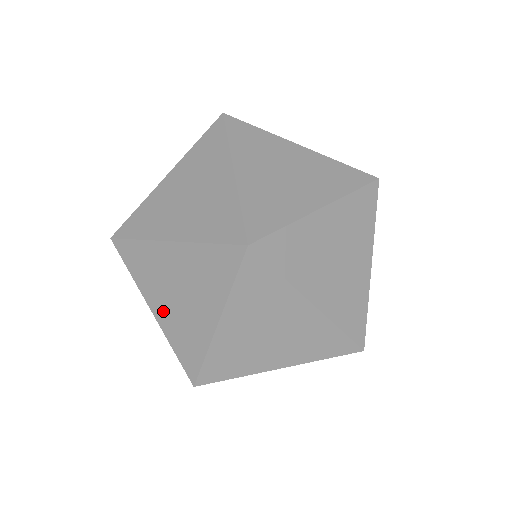
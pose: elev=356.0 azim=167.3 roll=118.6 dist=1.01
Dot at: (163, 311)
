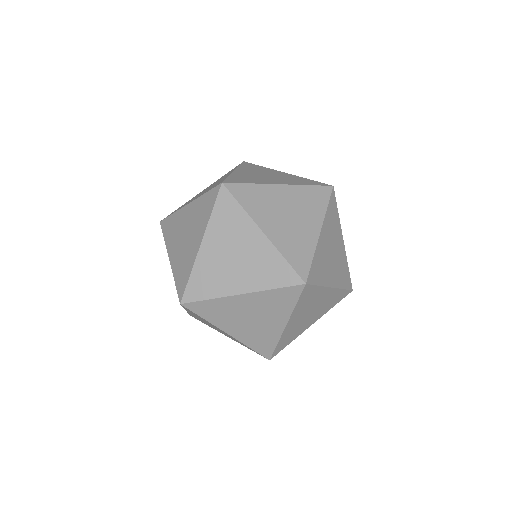
Dot at: (244, 173)
